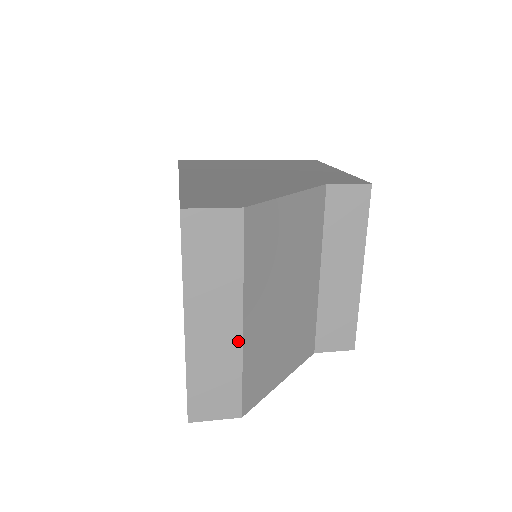
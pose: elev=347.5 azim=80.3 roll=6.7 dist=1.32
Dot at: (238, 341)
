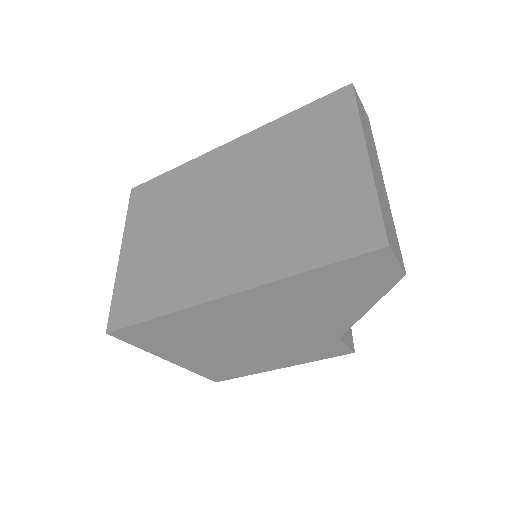
Dot at: (387, 198)
